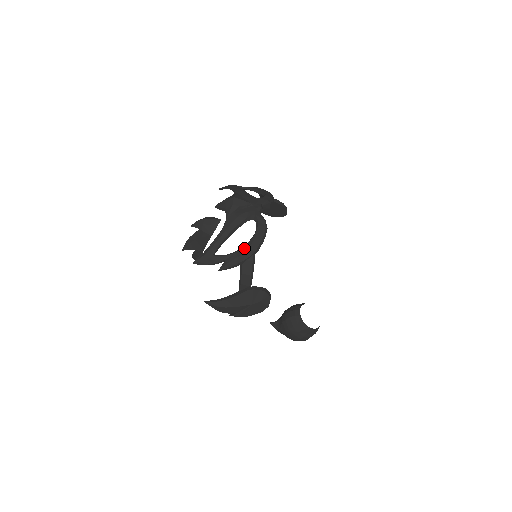
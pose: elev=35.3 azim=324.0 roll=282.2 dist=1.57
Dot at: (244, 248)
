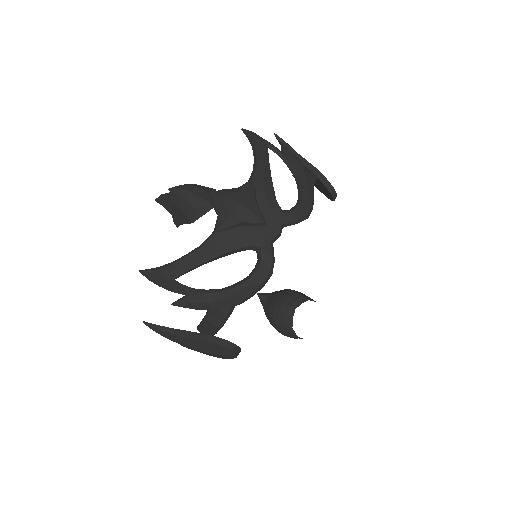
Dot at: (221, 294)
